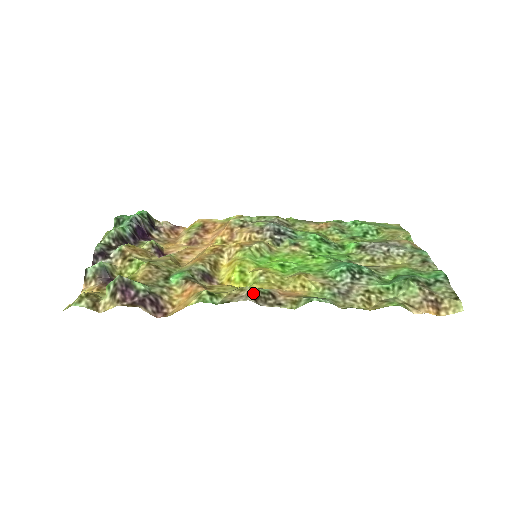
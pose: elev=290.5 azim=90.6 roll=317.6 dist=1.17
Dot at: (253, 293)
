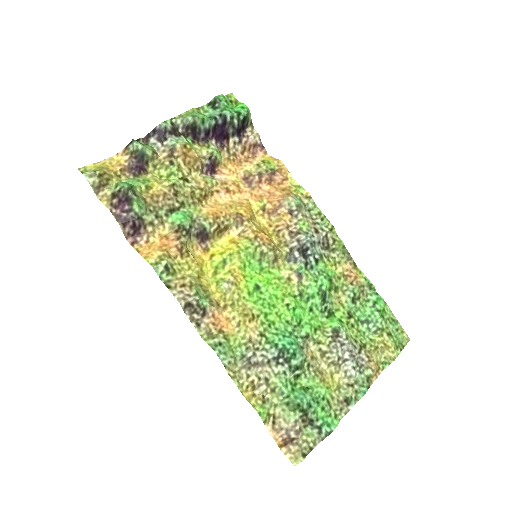
Dot at: (190, 300)
